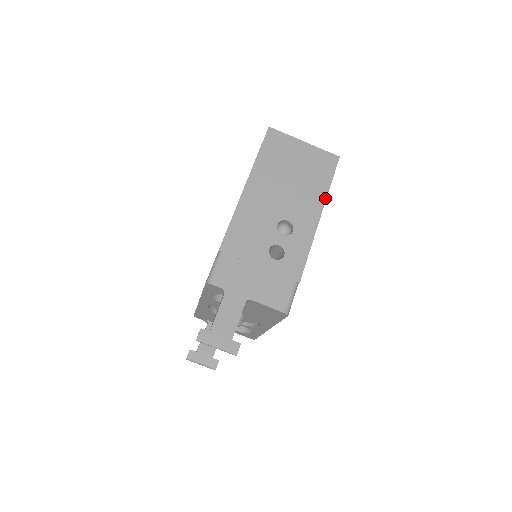
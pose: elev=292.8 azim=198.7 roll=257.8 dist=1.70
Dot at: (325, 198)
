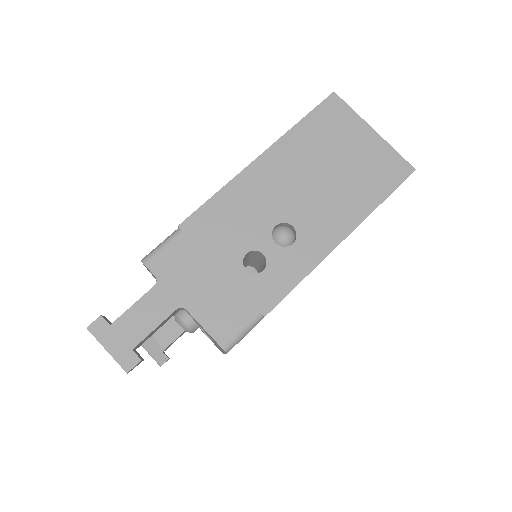
Dot at: (363, 218)
